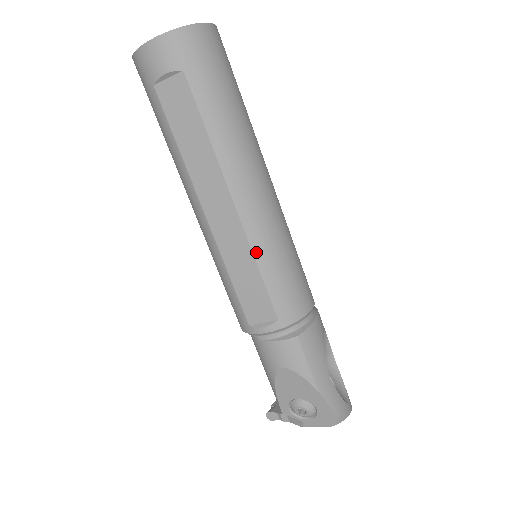
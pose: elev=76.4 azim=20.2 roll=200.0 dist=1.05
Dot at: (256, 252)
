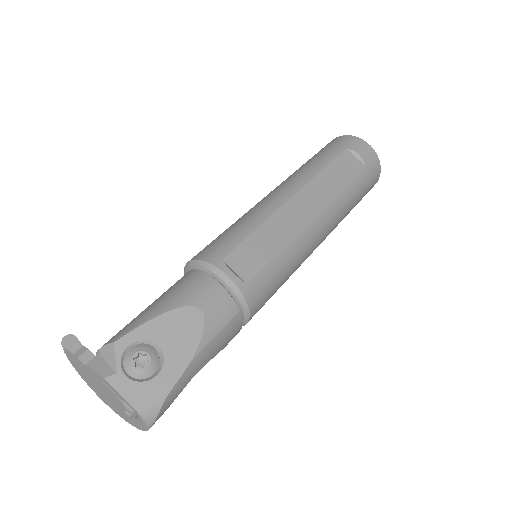
Dot at: (291, 245)
